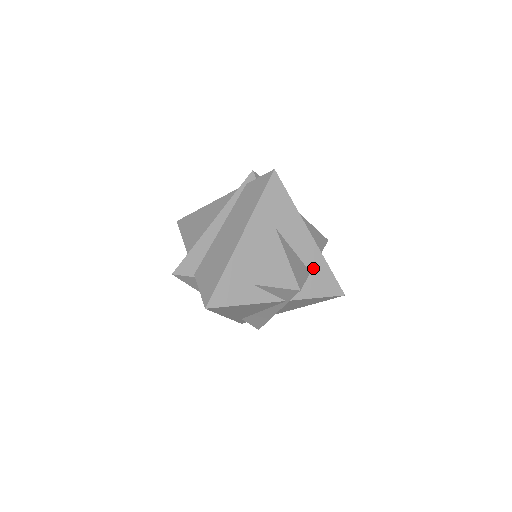
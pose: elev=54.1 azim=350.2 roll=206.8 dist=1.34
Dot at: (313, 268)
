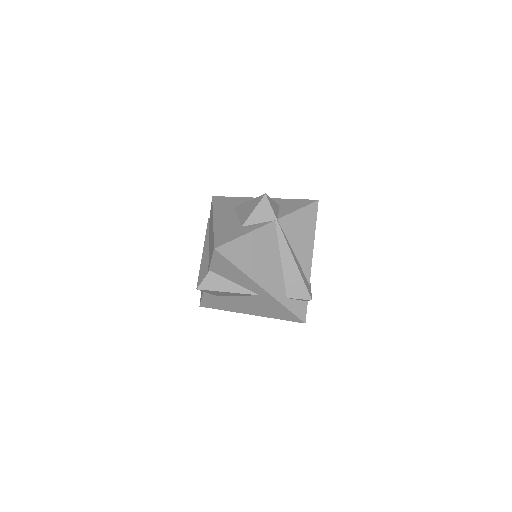
Dot at: (279, 204)
